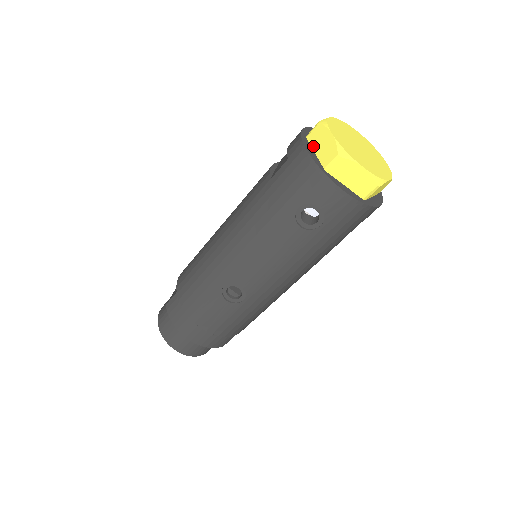
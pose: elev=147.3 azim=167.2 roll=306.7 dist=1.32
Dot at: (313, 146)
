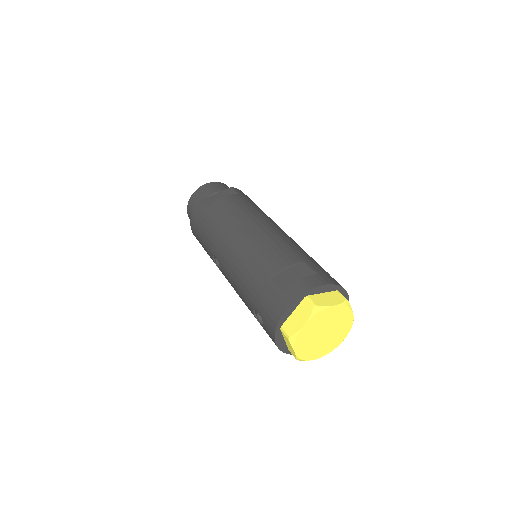
Dot at: (297, 308)
